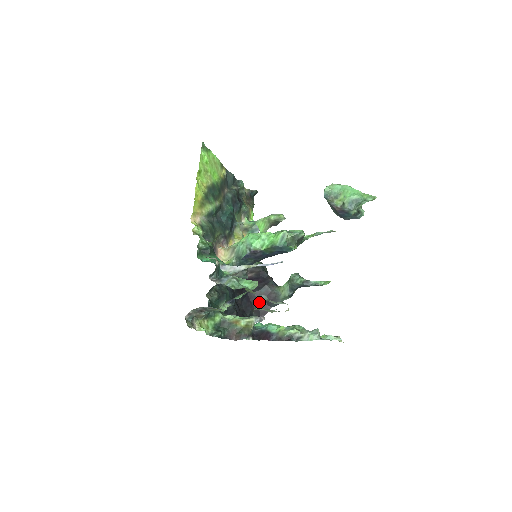
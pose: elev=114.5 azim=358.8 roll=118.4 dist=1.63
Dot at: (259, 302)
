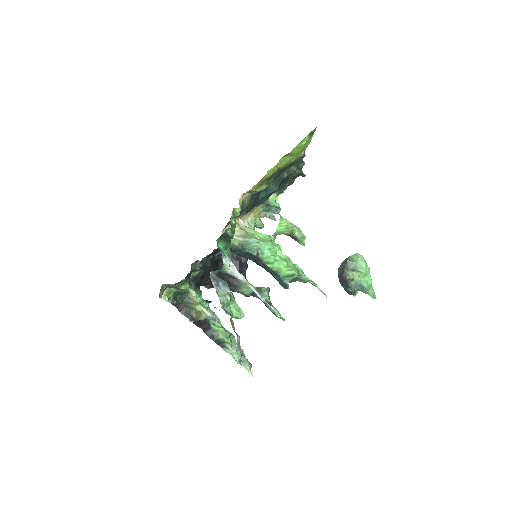
Dot at: (221, 277)
